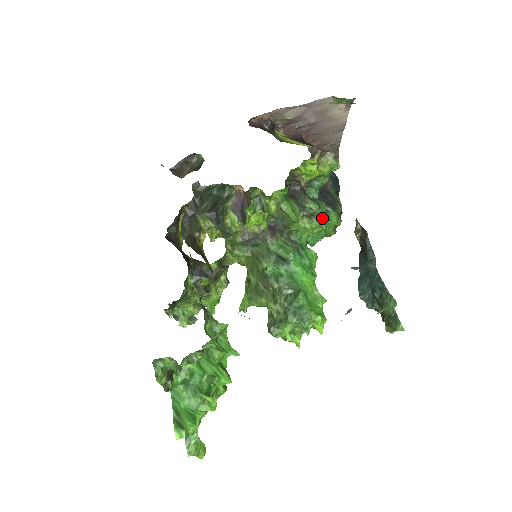
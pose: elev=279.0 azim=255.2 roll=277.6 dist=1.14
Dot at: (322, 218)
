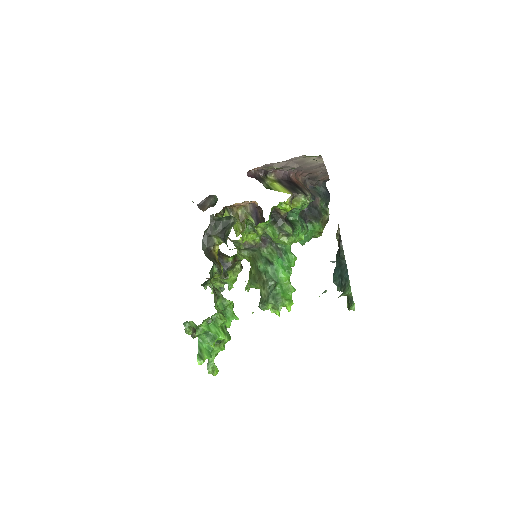
Dot at: (301, 233)
